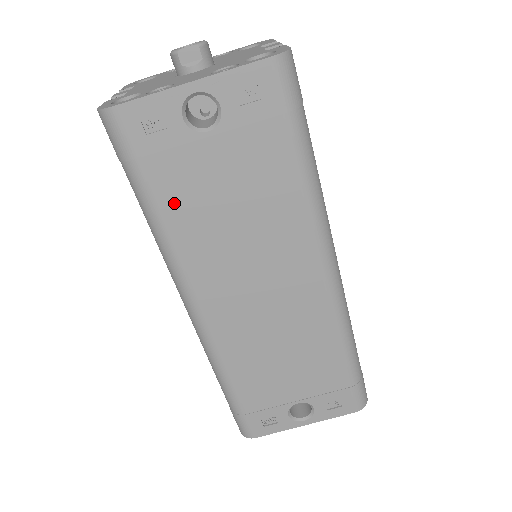
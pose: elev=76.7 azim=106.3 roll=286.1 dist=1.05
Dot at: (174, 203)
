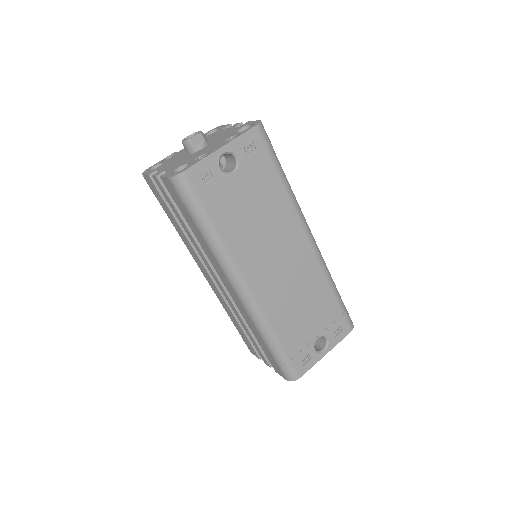
Dot at: (223, 220)
